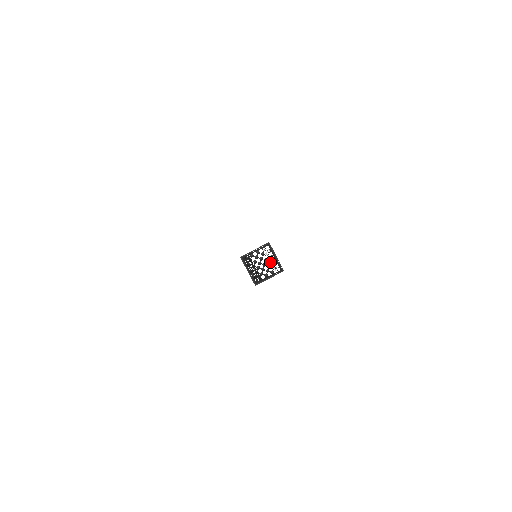
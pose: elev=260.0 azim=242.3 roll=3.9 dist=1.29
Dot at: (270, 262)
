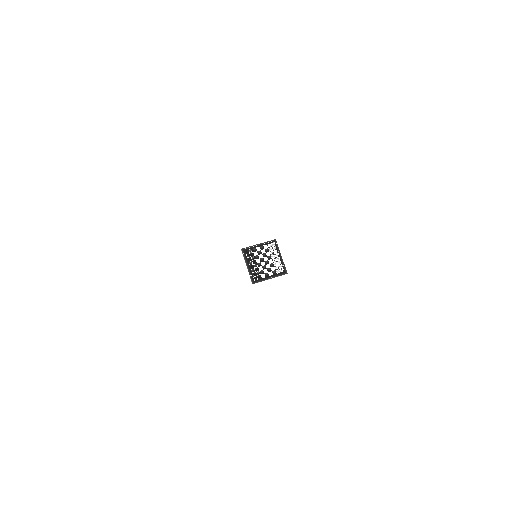
Dot at: (275, 259)
